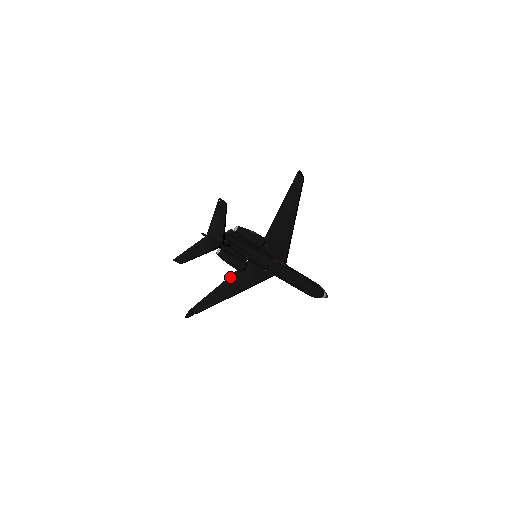
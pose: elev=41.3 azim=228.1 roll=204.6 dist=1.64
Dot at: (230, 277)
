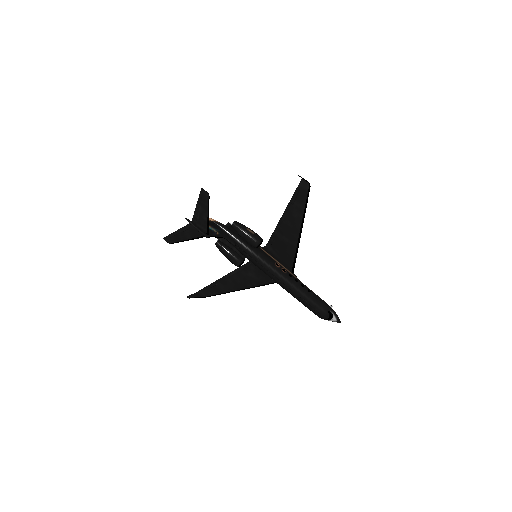
Dot at: (235, 271)
